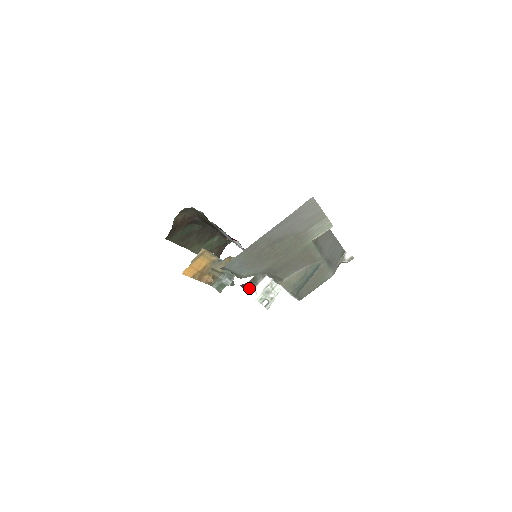
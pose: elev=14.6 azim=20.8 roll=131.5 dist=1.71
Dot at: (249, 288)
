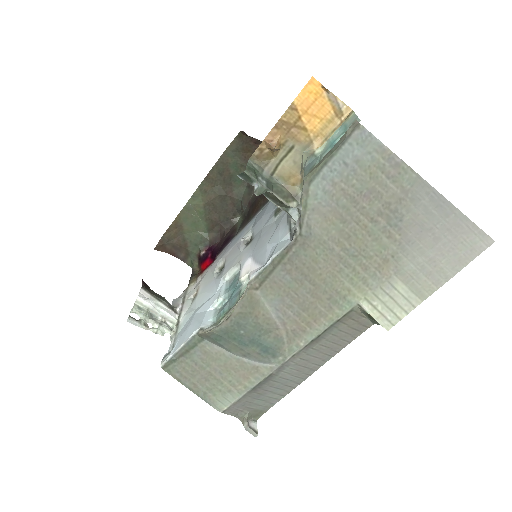
Dot at: (148, 289)
